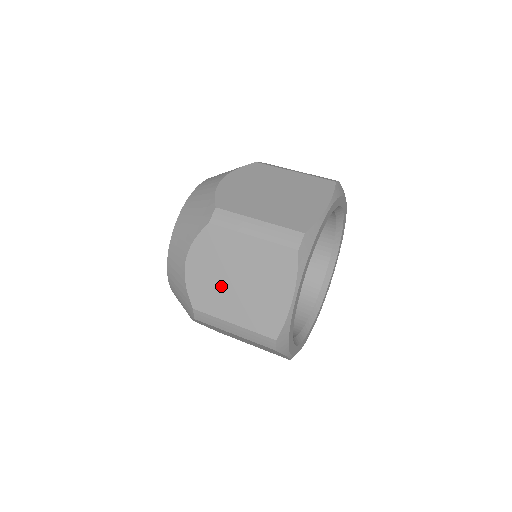
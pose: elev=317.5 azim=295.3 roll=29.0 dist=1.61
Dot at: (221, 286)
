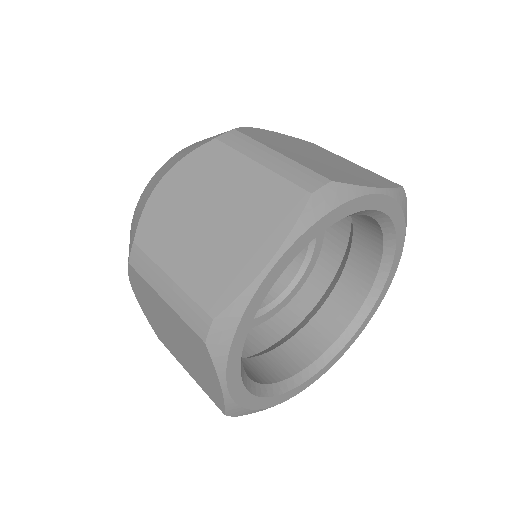
Dot at: (184, 220)
